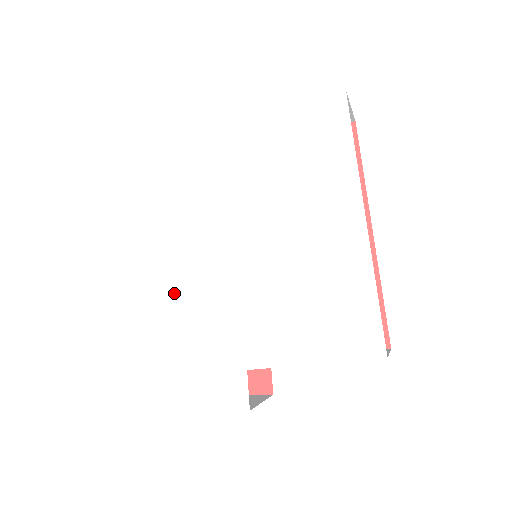
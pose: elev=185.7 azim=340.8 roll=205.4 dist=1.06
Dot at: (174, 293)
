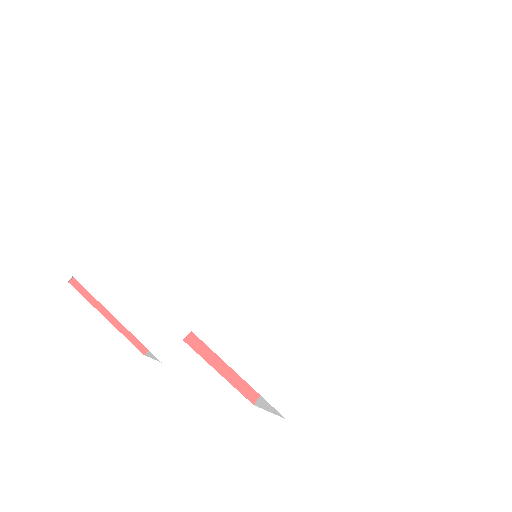
Dot at: (197, 213)
